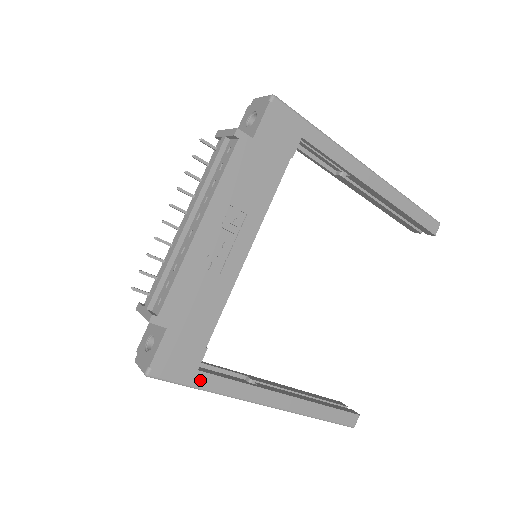
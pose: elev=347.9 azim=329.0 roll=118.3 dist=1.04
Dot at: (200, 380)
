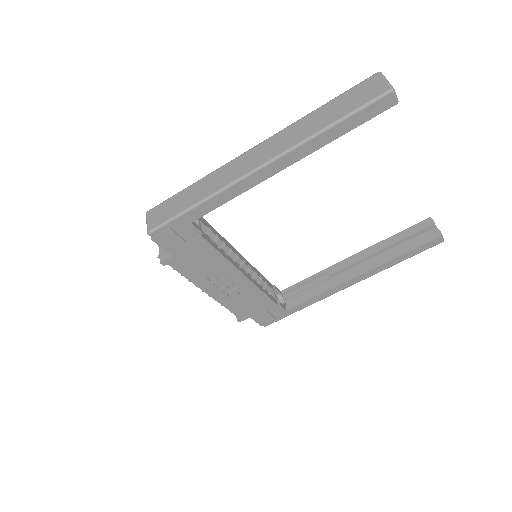
Dot at: (293, 311)
